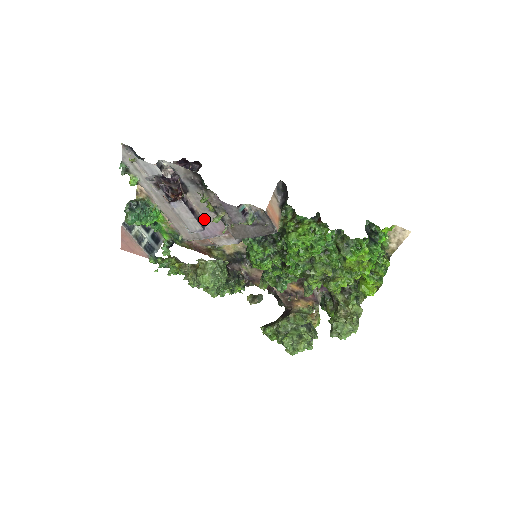
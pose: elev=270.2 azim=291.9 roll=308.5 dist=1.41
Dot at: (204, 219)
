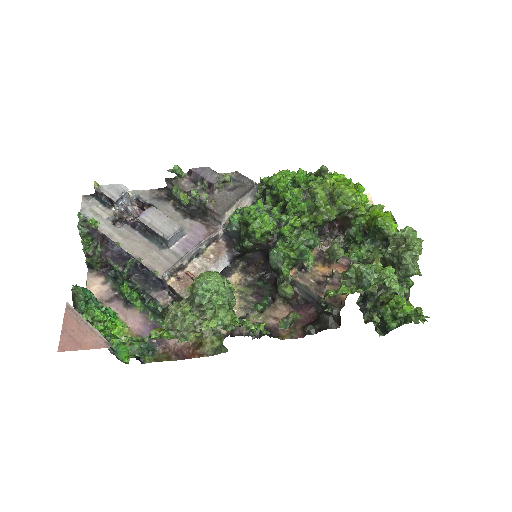
Dot at: occluded
